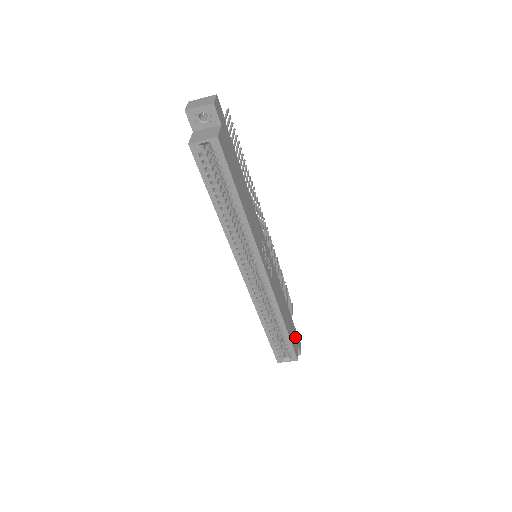
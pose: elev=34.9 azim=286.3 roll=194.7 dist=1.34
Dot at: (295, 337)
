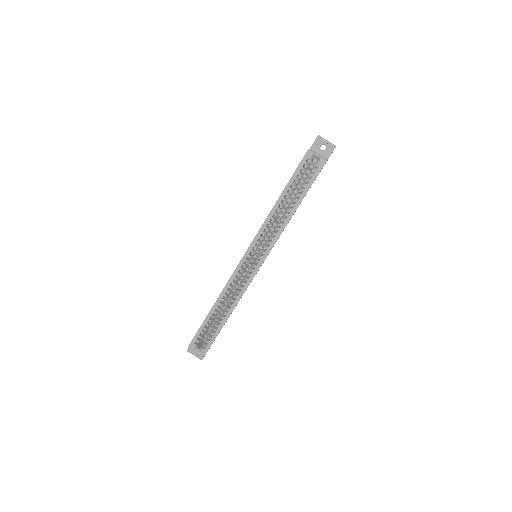
Dot at: occluded
